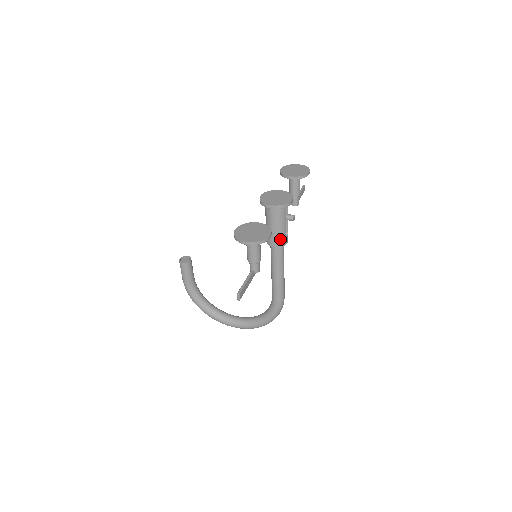
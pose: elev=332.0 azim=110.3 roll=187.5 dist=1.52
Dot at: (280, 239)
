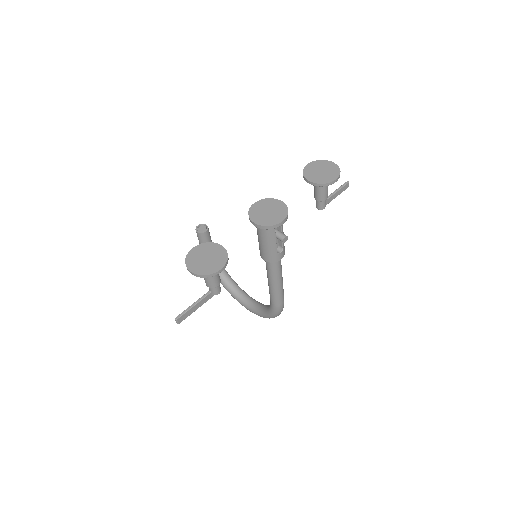
Dot at: (269, 255)
